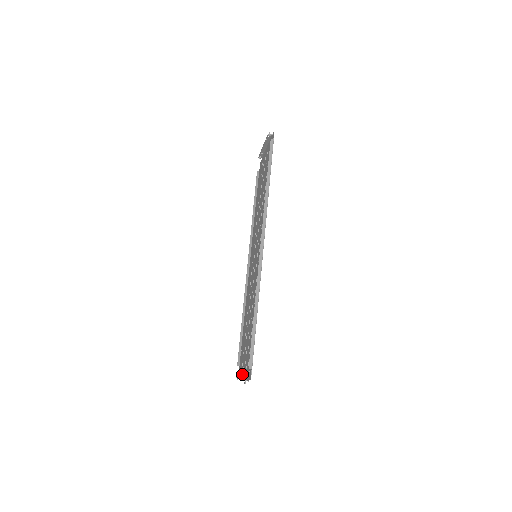
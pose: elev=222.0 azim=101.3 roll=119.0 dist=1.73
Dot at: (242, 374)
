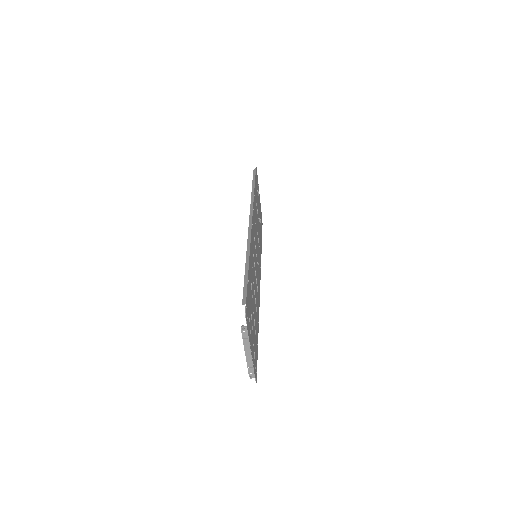
Dot at: (252, 359)
